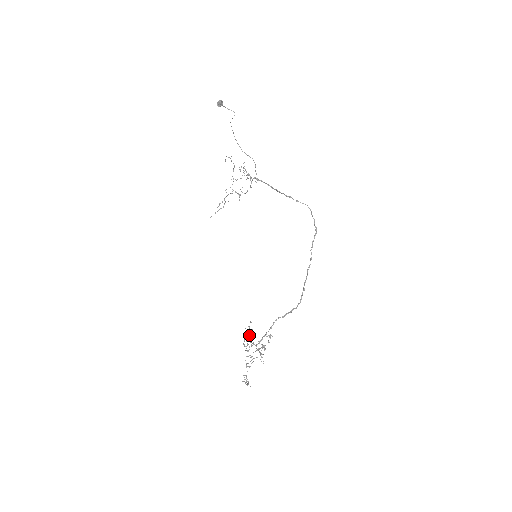
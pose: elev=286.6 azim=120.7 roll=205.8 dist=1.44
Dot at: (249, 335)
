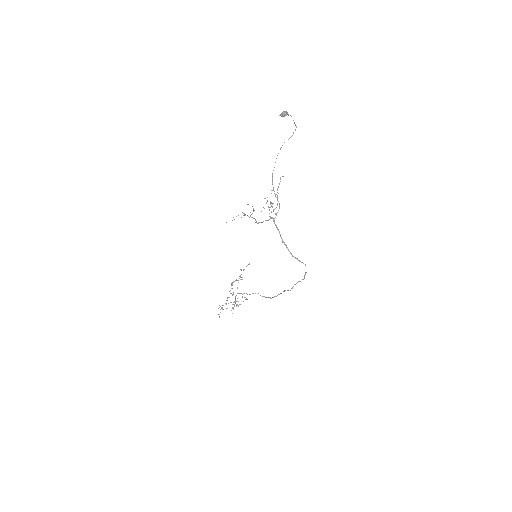
Dot at: occluded
